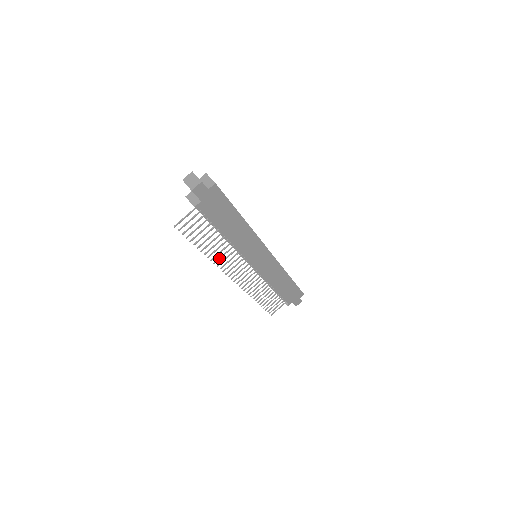
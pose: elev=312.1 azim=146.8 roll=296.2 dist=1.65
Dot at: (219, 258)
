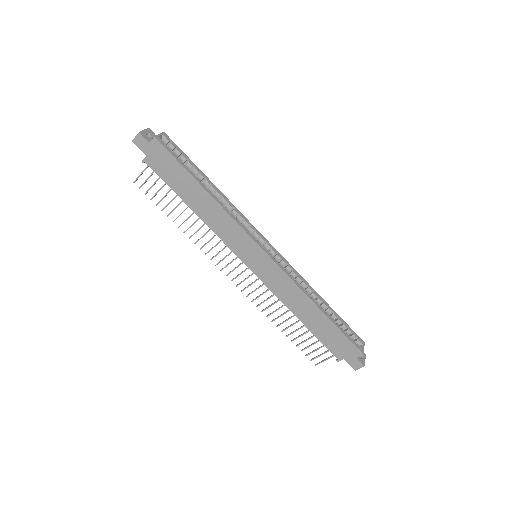
Dot at: (199, 239)
